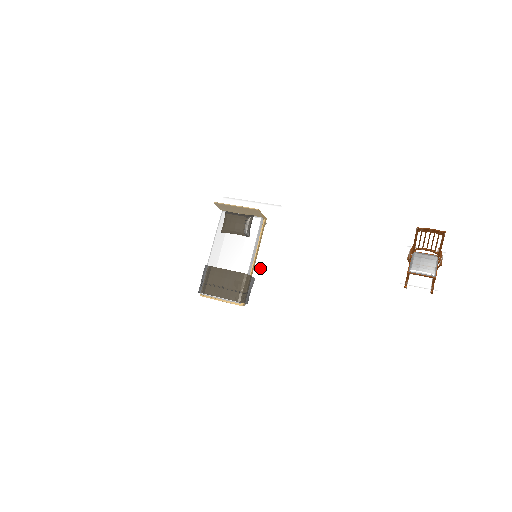
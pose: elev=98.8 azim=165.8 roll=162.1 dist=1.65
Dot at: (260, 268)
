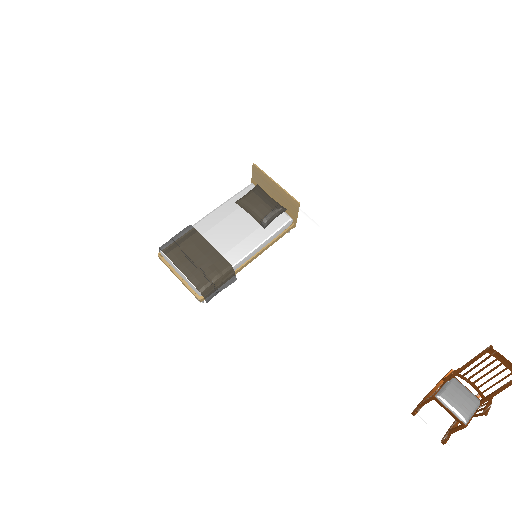
Dot at: (249, 274)
